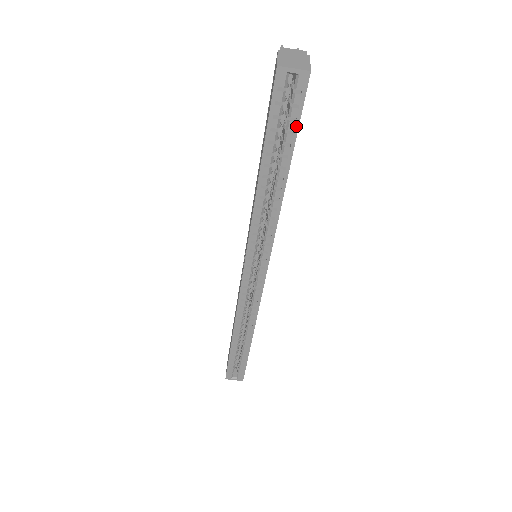
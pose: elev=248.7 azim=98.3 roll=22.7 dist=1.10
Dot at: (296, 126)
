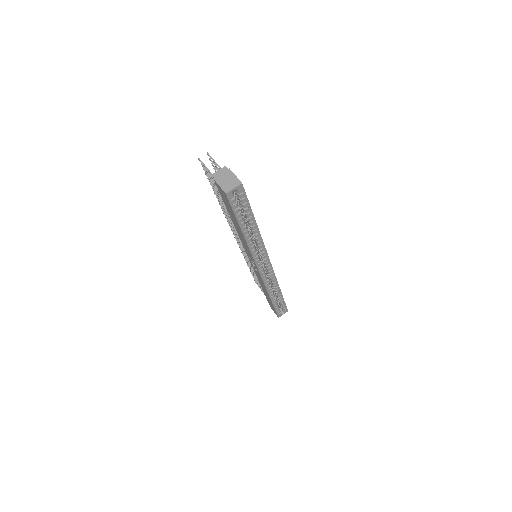
Dot at: (248, 204)
